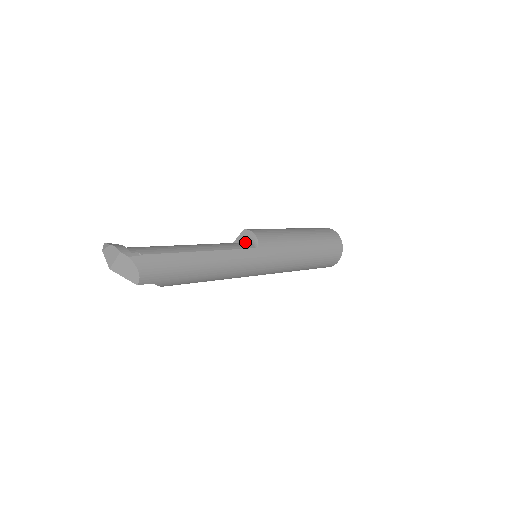
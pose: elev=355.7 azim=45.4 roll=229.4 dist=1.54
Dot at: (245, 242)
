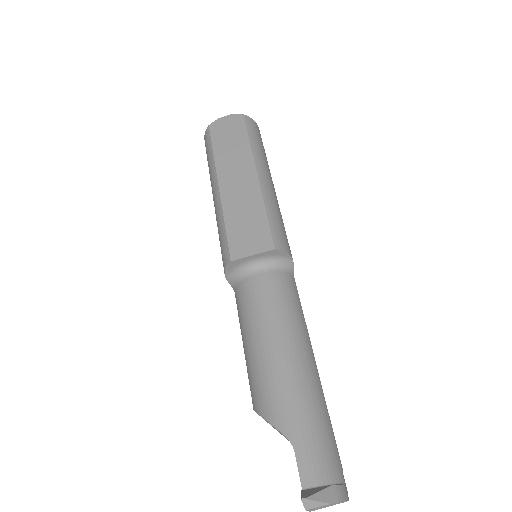
Dot at: (281, 271)
